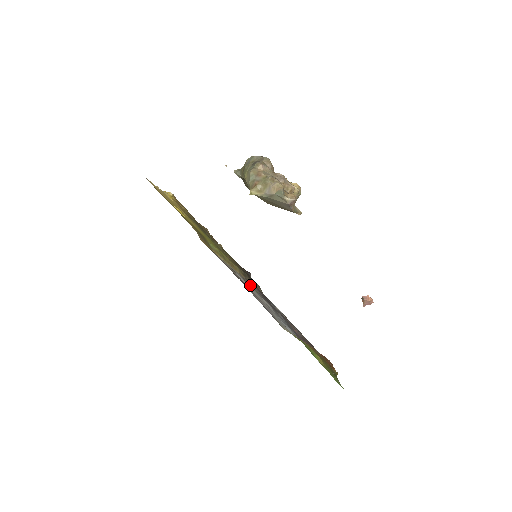
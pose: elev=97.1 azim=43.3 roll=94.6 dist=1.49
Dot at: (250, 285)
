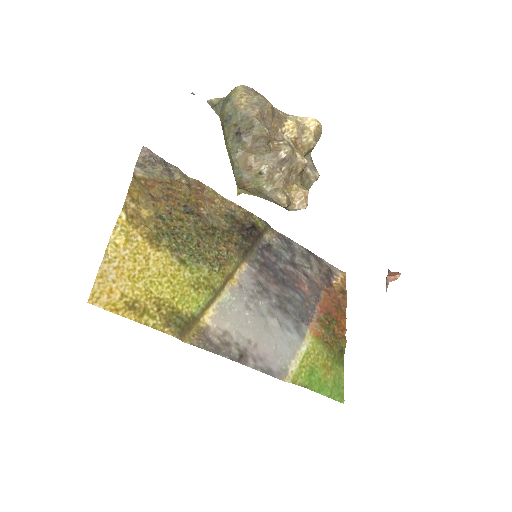
Dot at: (251, 297)
